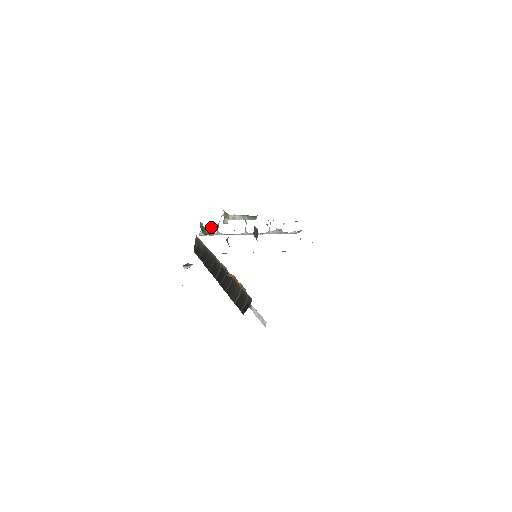
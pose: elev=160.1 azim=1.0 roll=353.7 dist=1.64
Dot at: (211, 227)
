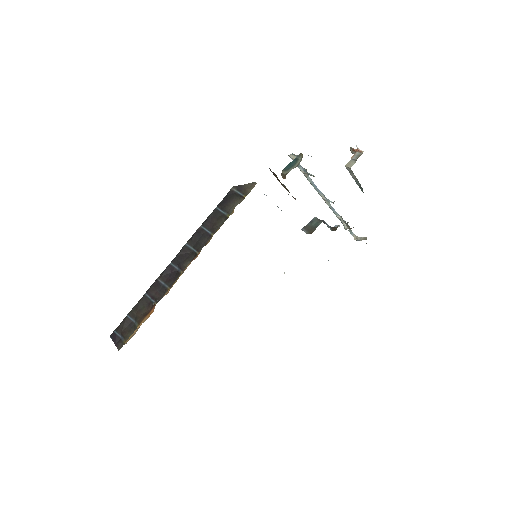
Dot at: occluded
